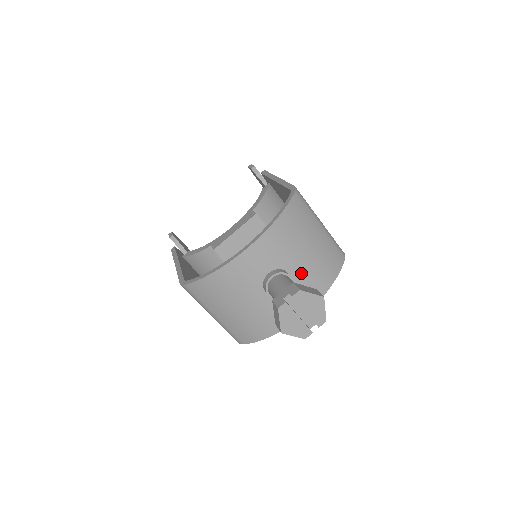
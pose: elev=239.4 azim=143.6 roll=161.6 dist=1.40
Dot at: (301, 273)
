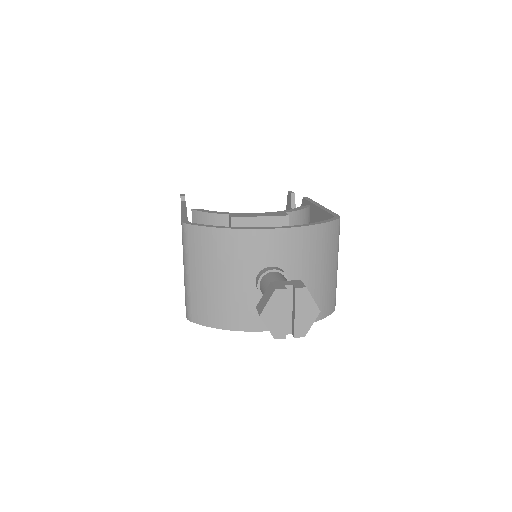
Dot at: occluded
